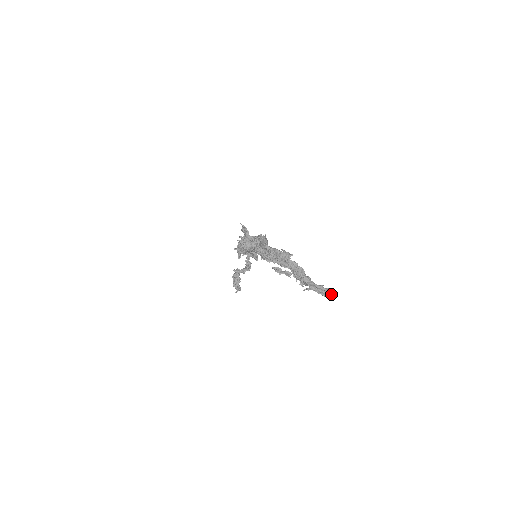
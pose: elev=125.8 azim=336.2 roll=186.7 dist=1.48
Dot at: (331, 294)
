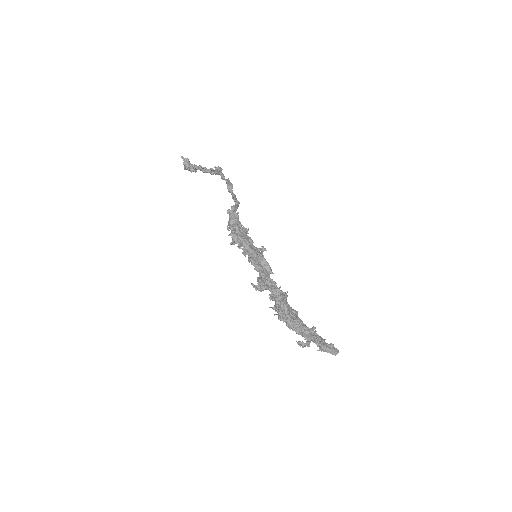
Dot at: occluded
